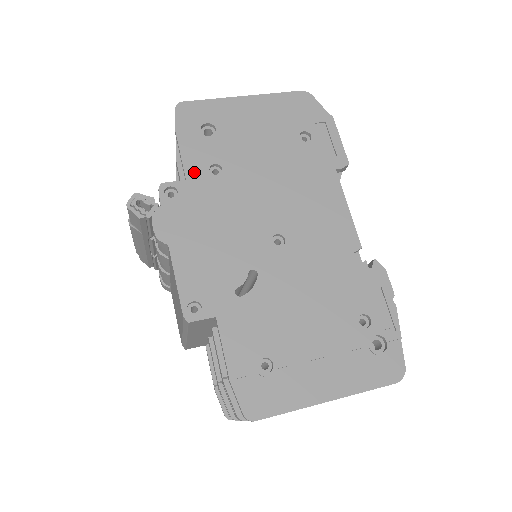
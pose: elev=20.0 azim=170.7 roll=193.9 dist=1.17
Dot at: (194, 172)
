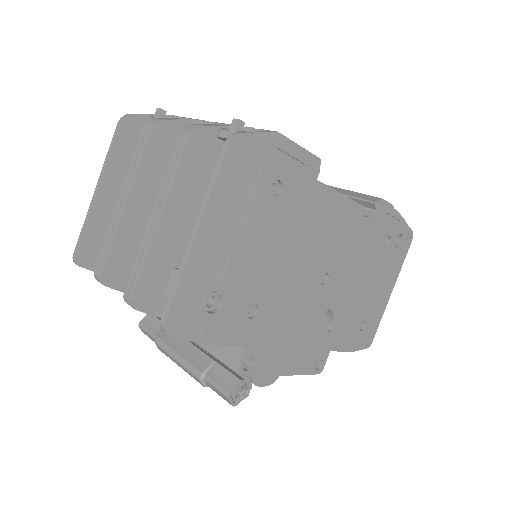
Dot at: (244, 336)
